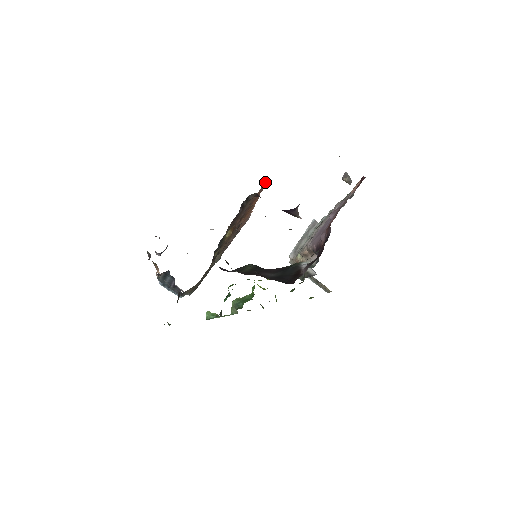
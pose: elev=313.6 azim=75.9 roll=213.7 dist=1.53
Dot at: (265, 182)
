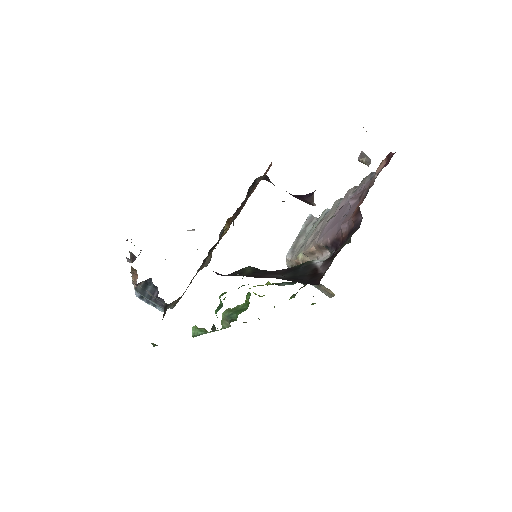
Dot at: (271, 164)
